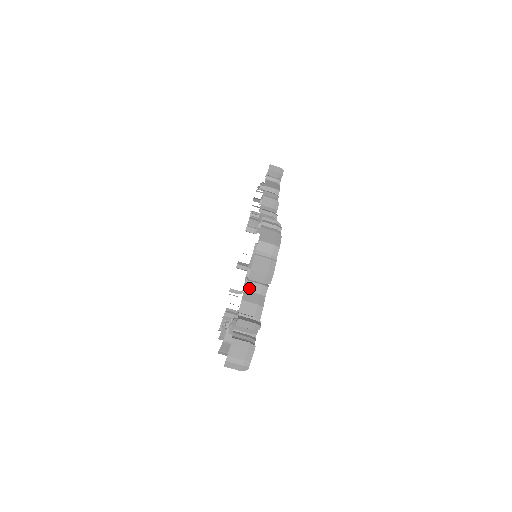
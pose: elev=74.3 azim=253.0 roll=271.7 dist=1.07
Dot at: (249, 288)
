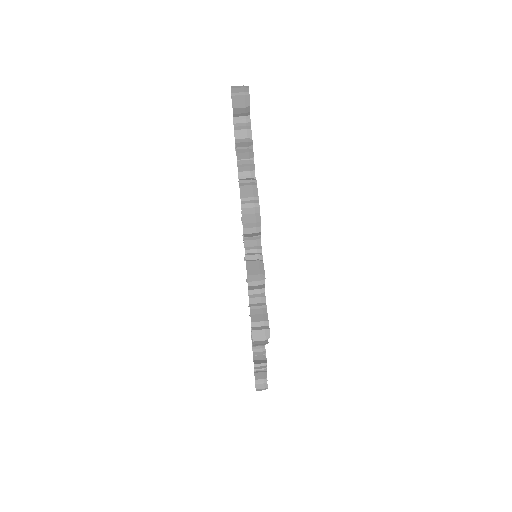
Dot at: occluded
